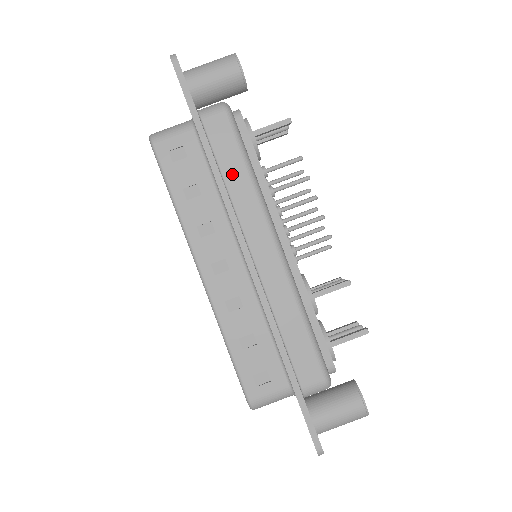
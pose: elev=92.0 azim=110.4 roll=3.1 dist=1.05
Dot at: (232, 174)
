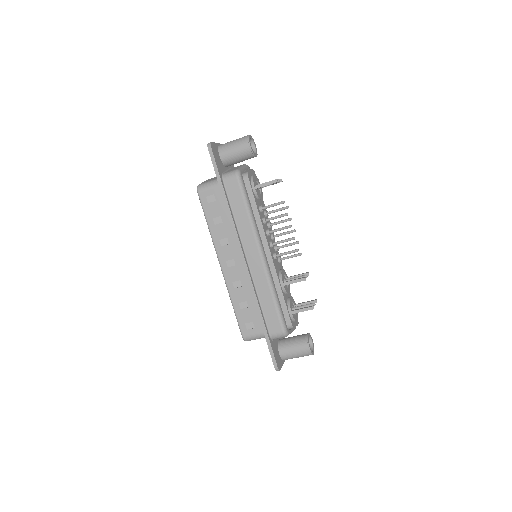
Dot at: (239, 213)
